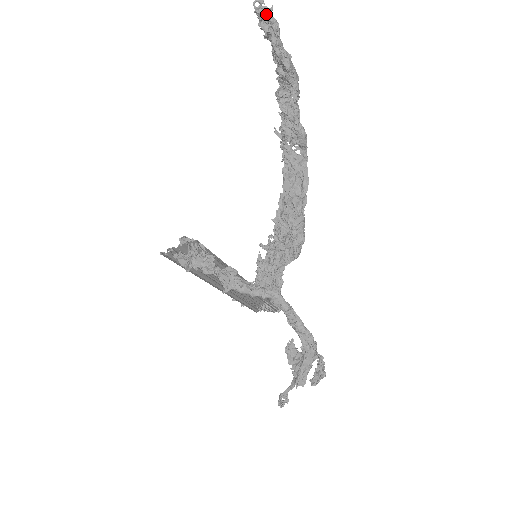
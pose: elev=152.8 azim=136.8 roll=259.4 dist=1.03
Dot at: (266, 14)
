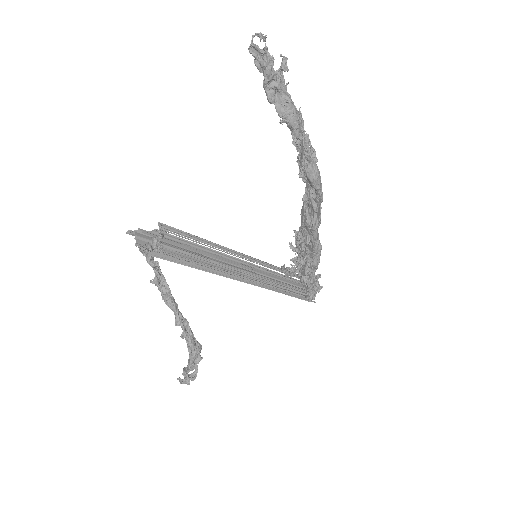
Dot at: (259, 54)
